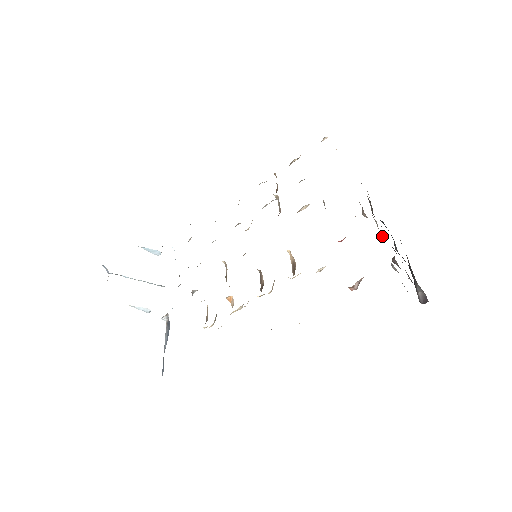
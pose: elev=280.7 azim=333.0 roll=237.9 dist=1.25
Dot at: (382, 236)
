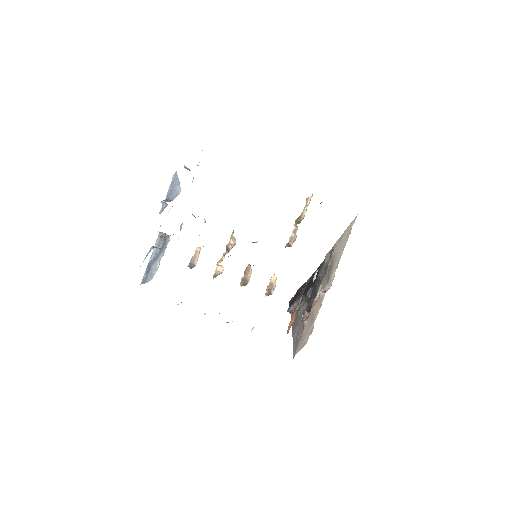
Dot at: (314, 300)
